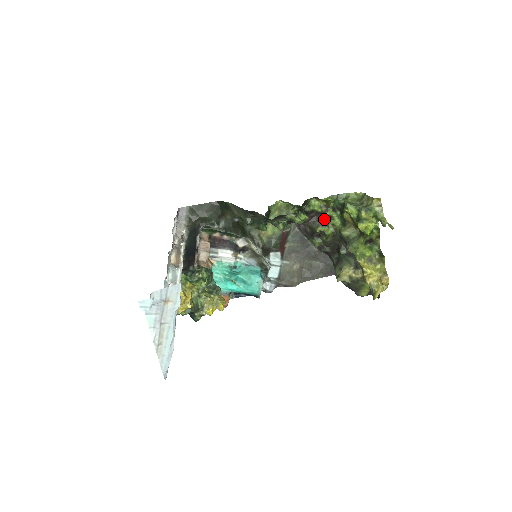
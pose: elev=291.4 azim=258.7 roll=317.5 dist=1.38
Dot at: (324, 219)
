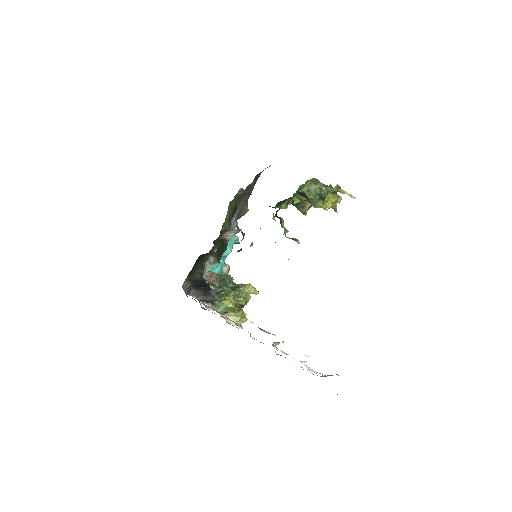
Dot at: (284, 200)
